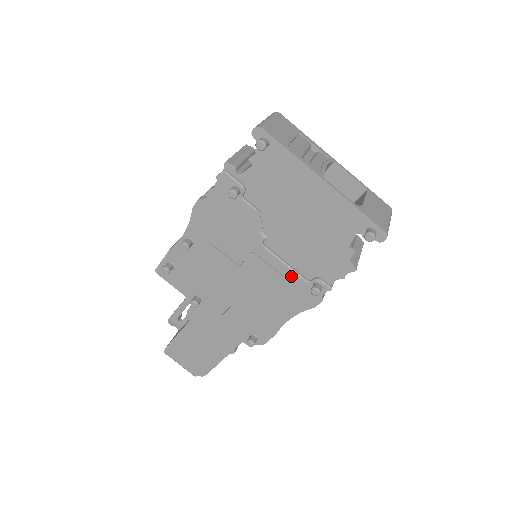
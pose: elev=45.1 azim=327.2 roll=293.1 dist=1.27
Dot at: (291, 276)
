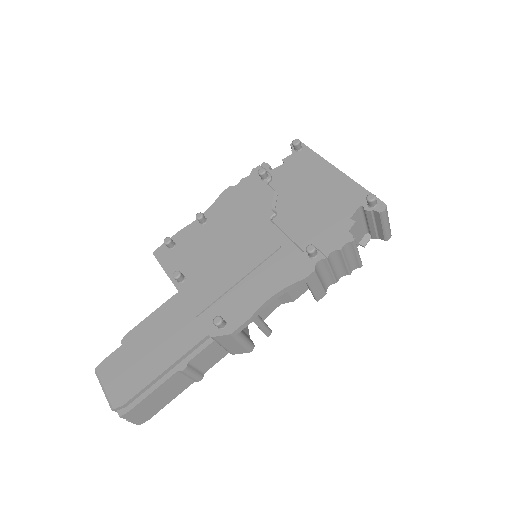
Dot at: (289, 246)
